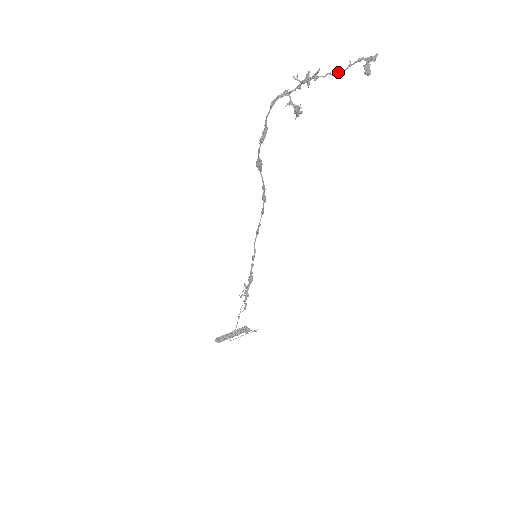
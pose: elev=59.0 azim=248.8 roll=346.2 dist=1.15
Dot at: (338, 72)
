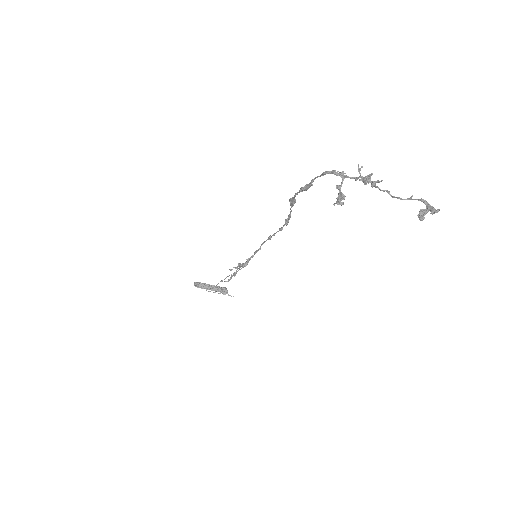
Dot at: occluded
